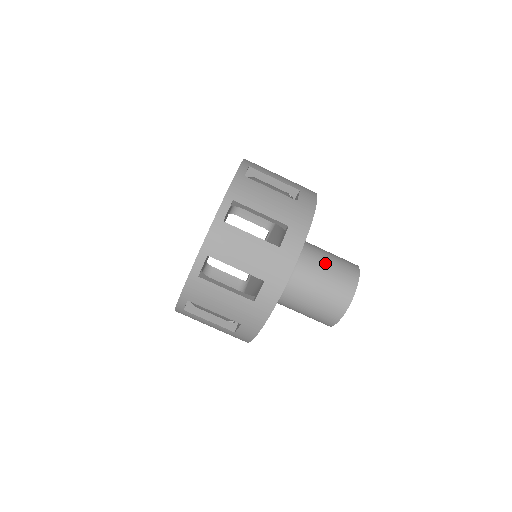
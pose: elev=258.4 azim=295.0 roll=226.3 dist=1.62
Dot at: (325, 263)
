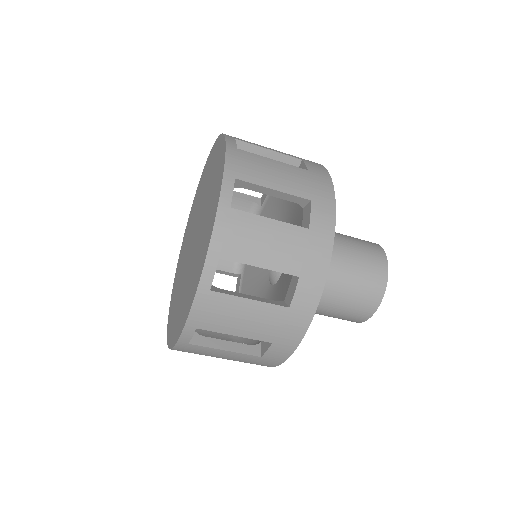
Dot at: (337, 297)
